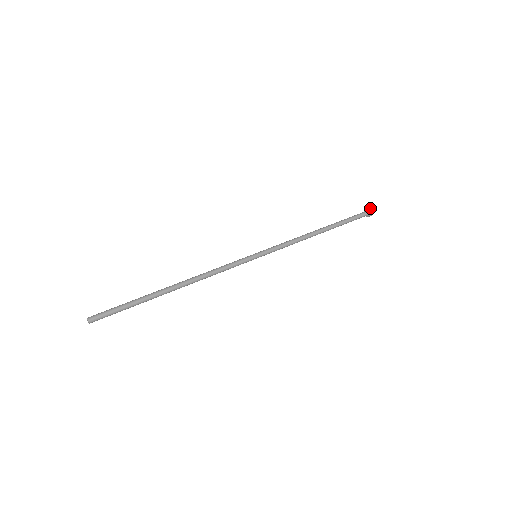
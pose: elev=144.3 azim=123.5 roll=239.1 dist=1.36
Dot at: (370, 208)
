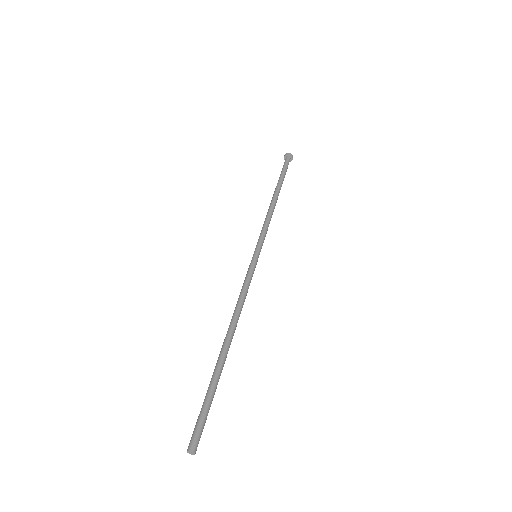
Dot at: (286, 153)
